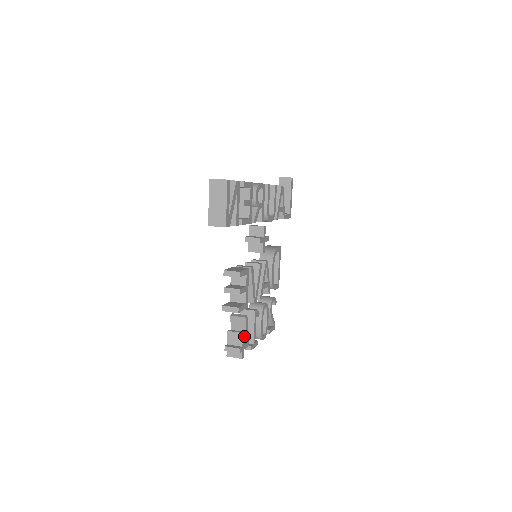
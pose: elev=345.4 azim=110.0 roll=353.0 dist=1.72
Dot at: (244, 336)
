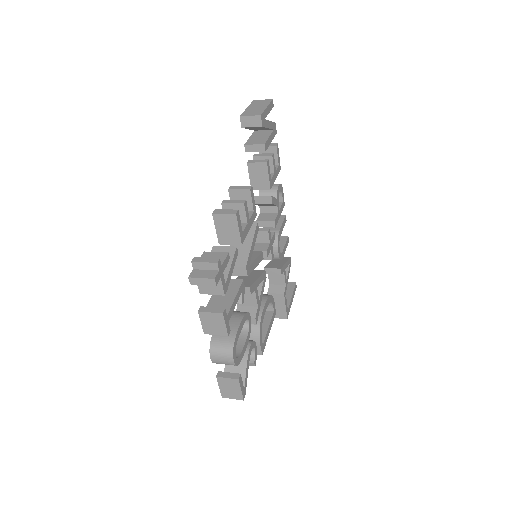
Dot at: (227, 263)
